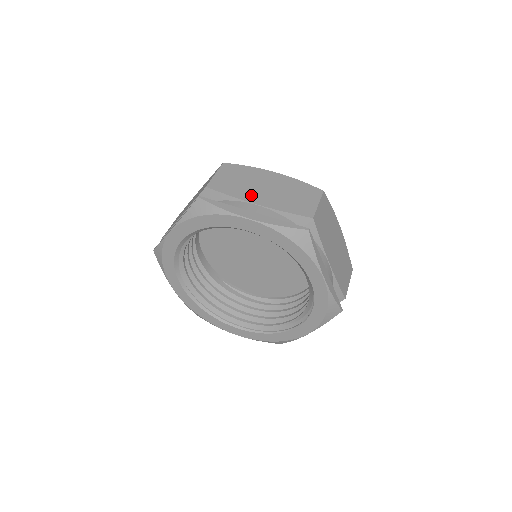
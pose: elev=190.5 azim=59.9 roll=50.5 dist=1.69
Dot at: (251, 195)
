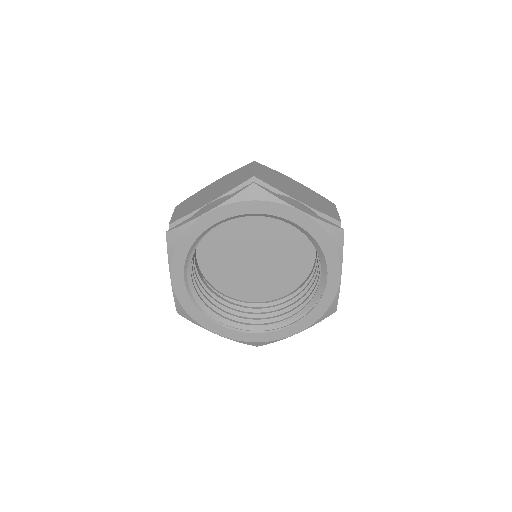
Dot at: (291, 193)
